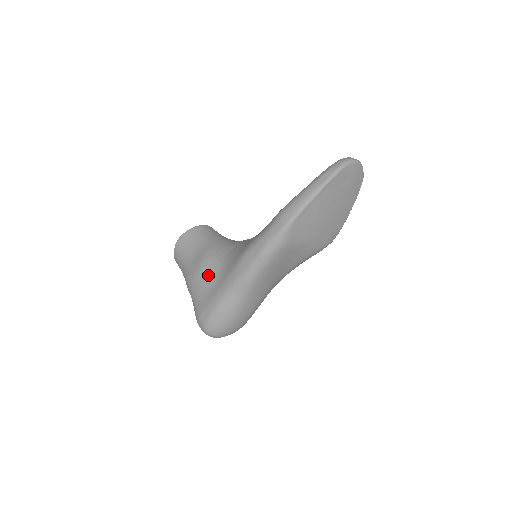
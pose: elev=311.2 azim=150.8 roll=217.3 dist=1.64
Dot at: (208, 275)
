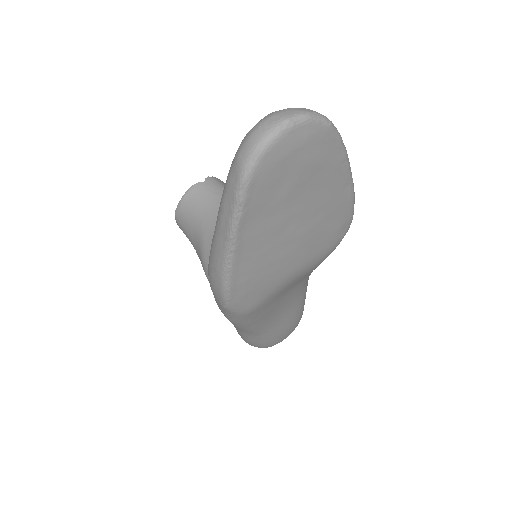
Dot at: occluded
